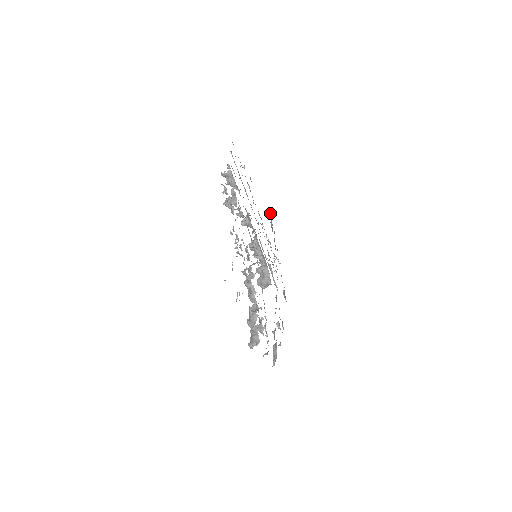
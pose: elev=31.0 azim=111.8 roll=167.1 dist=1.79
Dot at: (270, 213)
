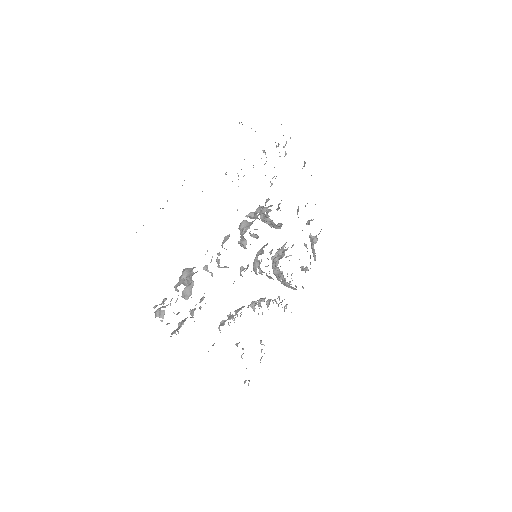
Dot at: occluded
